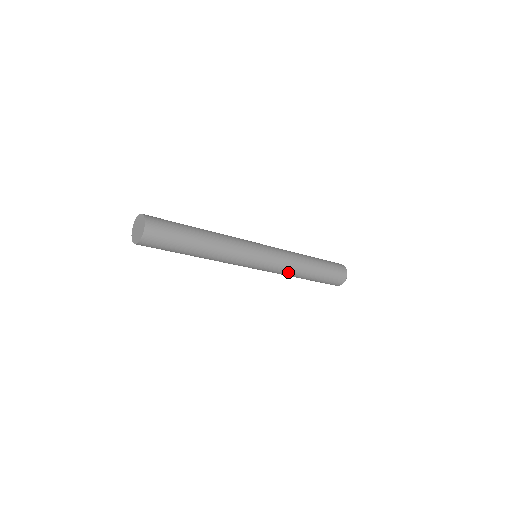
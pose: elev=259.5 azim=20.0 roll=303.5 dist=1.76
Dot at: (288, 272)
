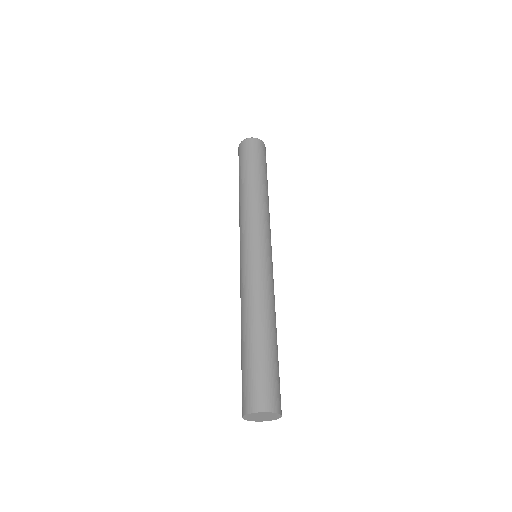
Dot at: (269, 218)
